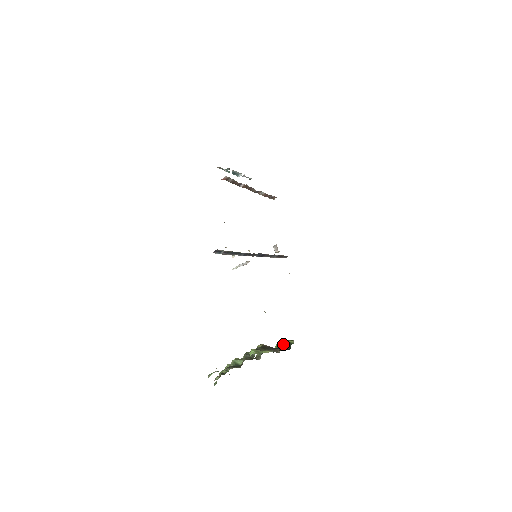
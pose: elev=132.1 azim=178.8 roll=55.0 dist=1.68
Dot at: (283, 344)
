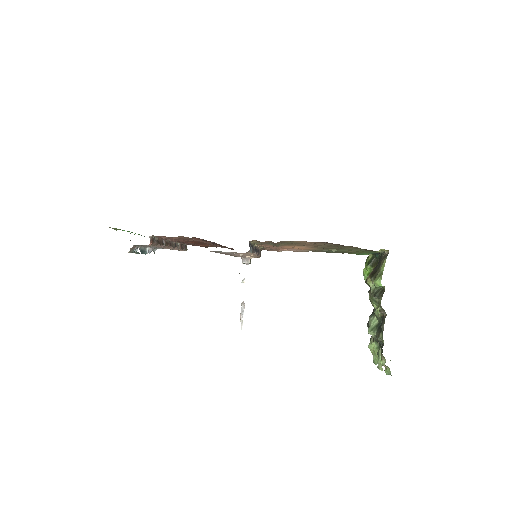
Dot at: (370, 267)
